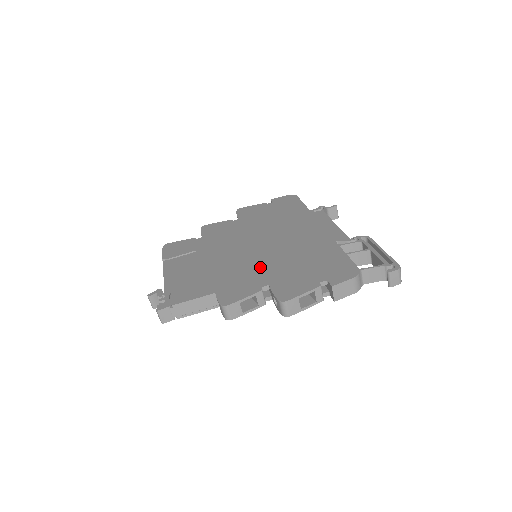
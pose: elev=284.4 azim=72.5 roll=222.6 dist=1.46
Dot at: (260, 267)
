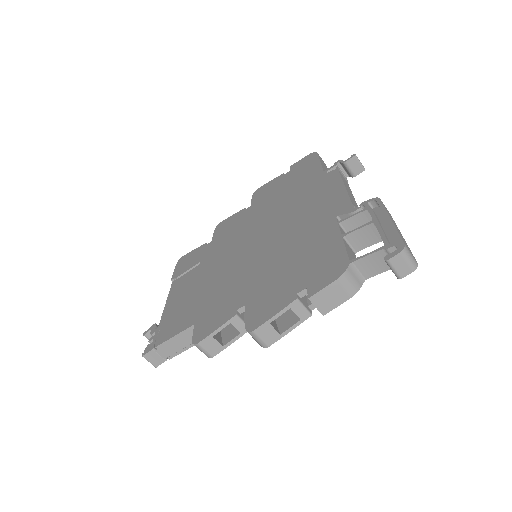
Dot at: (246, 277)
